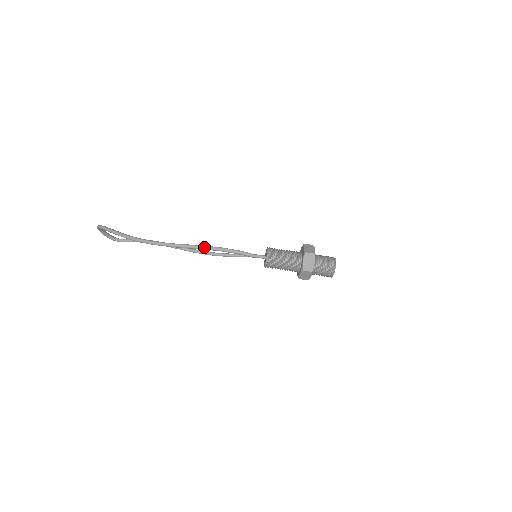
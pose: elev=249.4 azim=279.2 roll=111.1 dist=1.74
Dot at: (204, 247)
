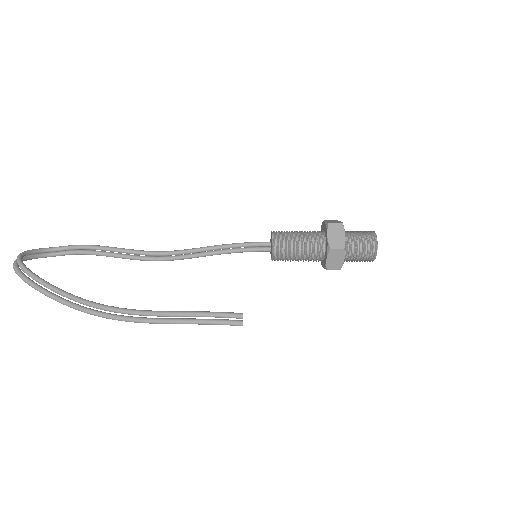
Dot at: (171, 323)
